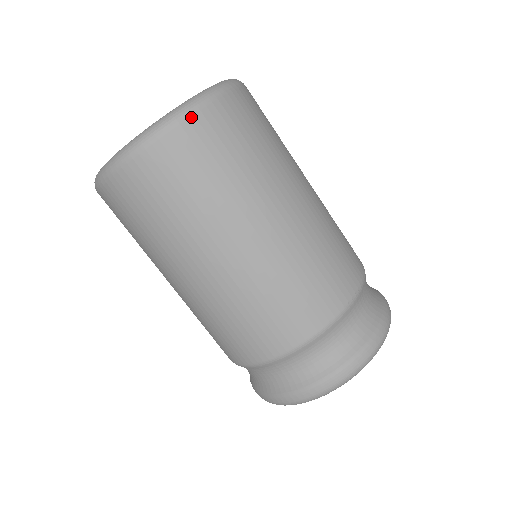
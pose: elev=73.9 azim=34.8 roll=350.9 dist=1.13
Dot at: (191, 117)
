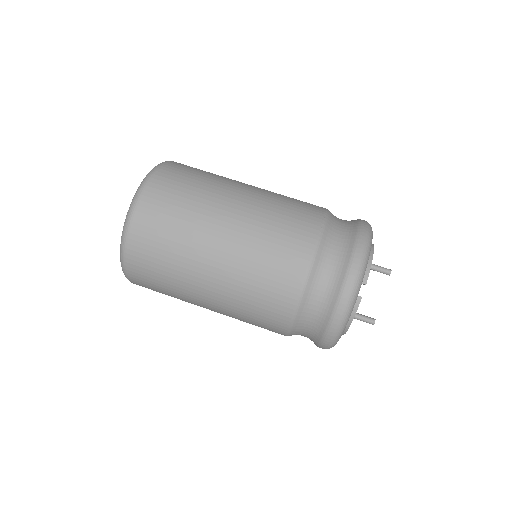
Dot at: (142, 197)
